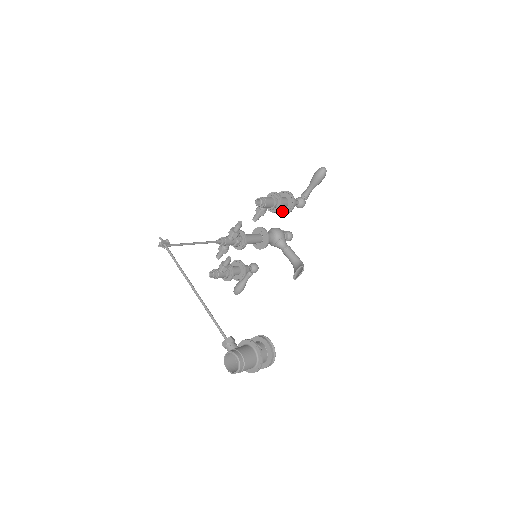
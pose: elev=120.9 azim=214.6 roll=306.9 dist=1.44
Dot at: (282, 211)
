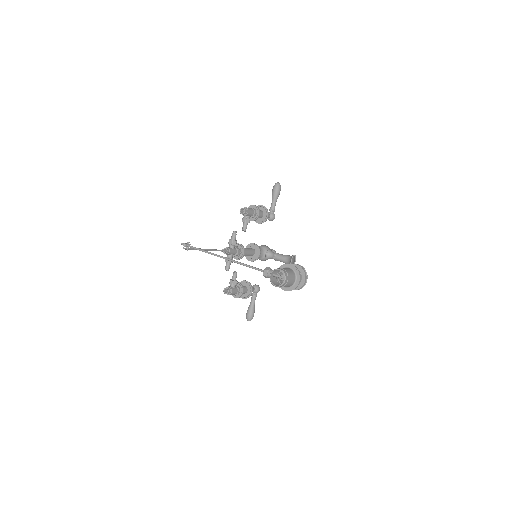
Dot at: (261, 221)
